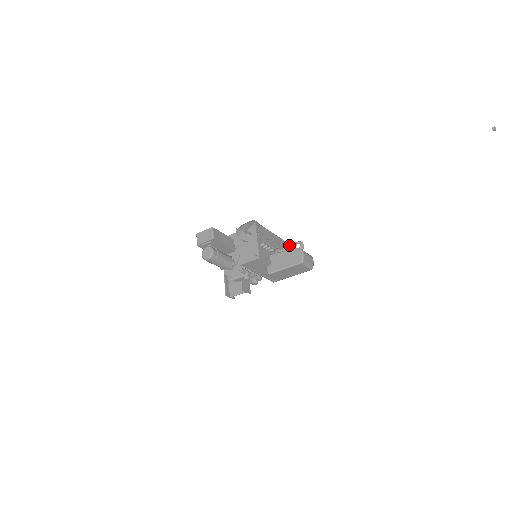
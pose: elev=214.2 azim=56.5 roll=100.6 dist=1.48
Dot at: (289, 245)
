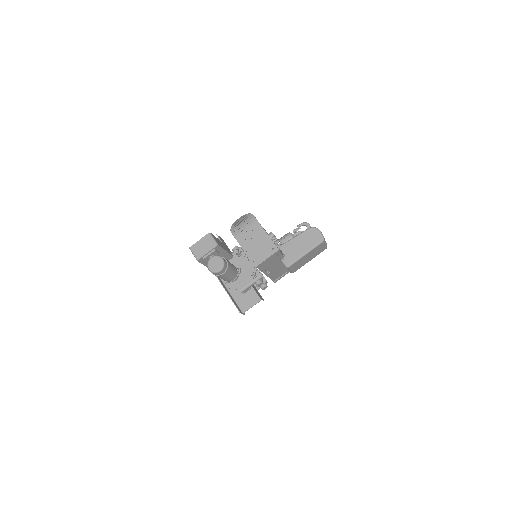
Dot at: (293, 230)
